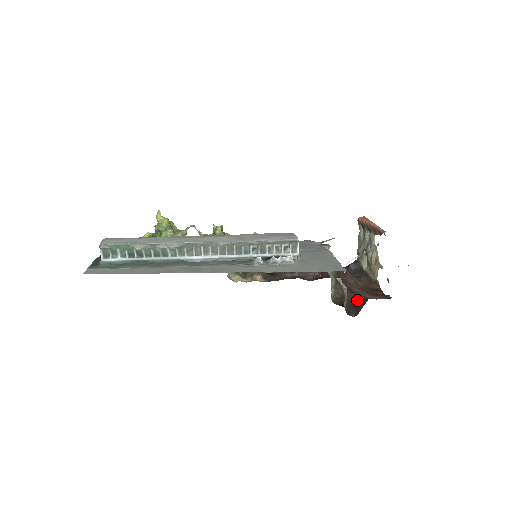
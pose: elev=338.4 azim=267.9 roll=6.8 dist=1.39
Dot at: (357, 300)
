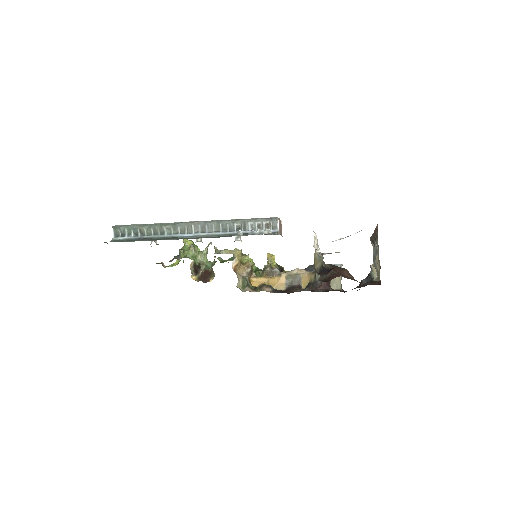
Dot at: occluded
